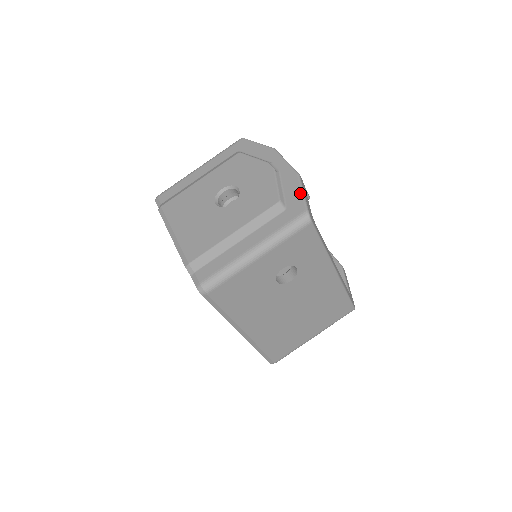
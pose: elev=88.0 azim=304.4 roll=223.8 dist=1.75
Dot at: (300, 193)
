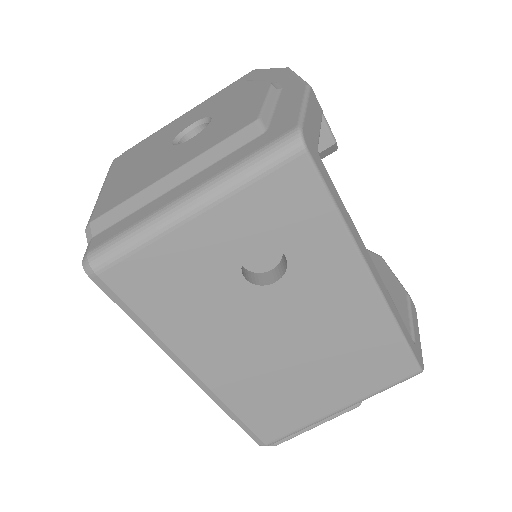
Dot at: (298, 106)
